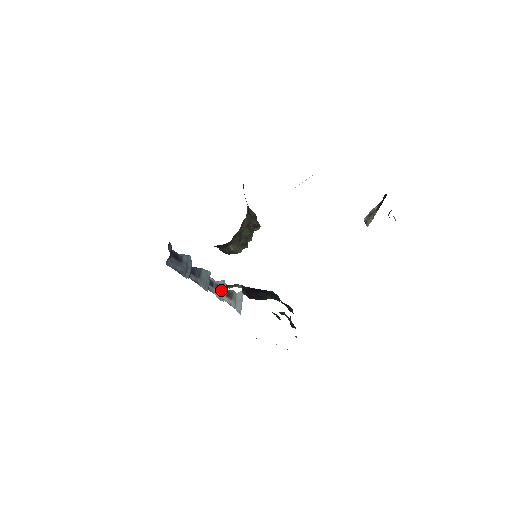
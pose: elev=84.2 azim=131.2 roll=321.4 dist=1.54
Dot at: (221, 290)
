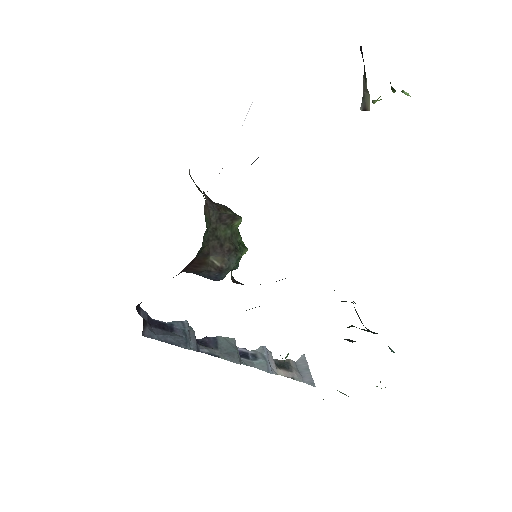
Dot at: (264, 360)
